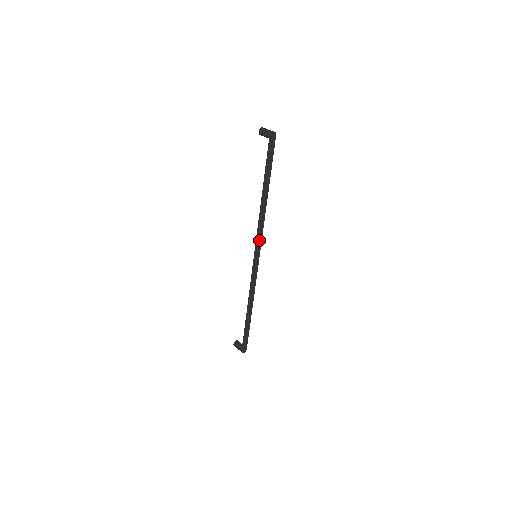
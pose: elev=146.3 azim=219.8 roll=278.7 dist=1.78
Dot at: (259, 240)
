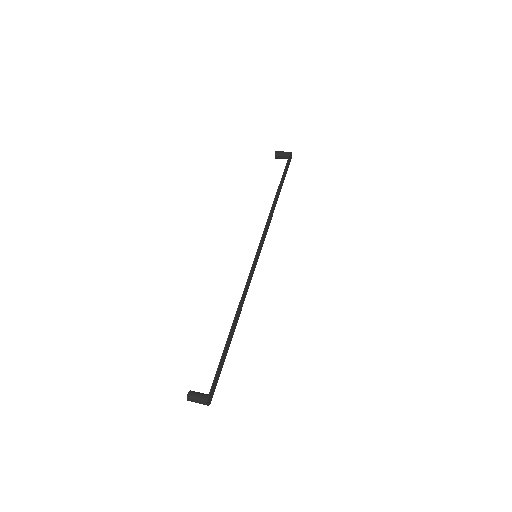
Dot at: (263, 239)
